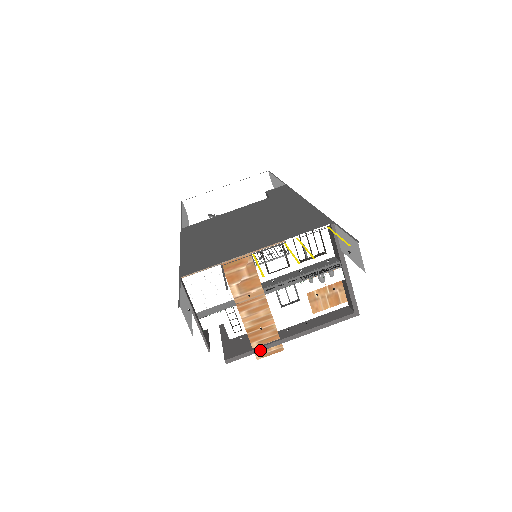
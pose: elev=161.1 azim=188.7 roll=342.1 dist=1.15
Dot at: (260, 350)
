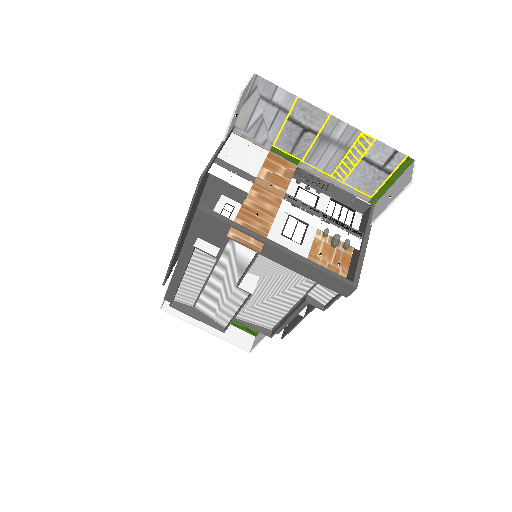
Dot at: (240, 228)
